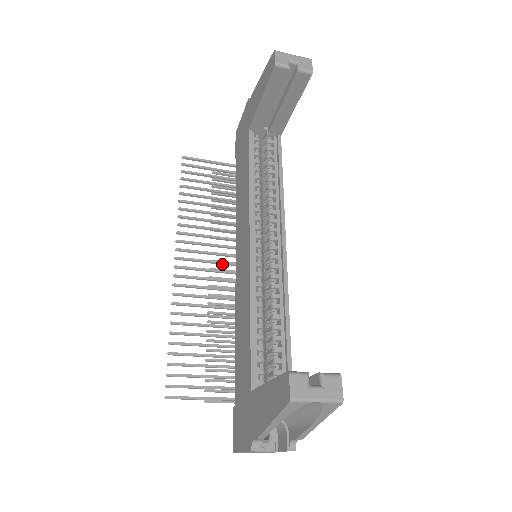
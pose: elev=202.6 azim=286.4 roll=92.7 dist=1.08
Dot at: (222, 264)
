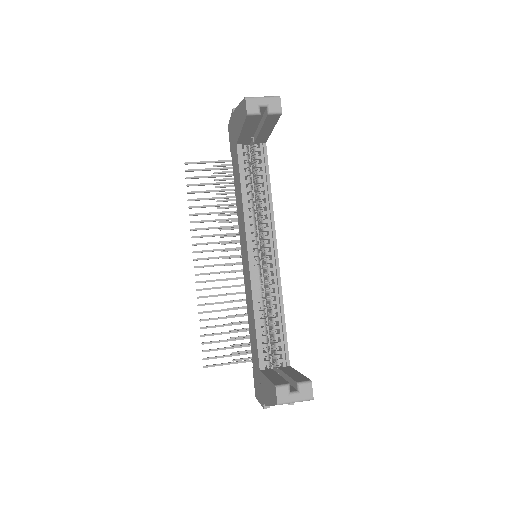
Dot at: occluded
